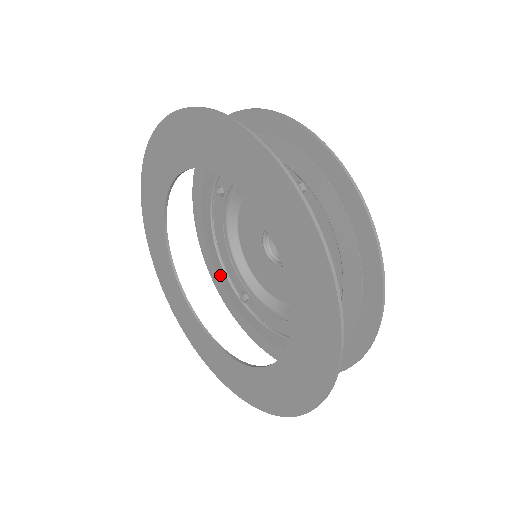
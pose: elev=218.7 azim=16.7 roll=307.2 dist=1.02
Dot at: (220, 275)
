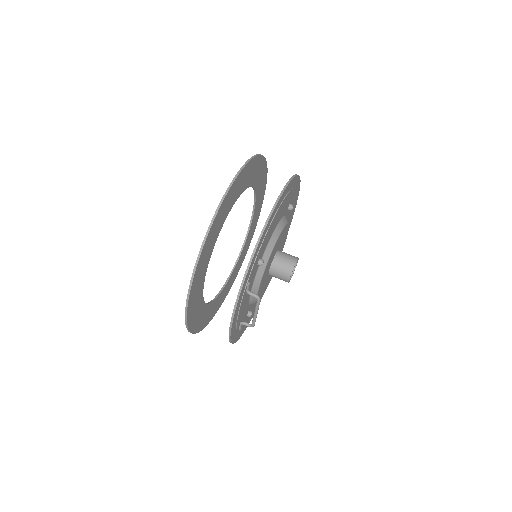
Dot at: occluded
